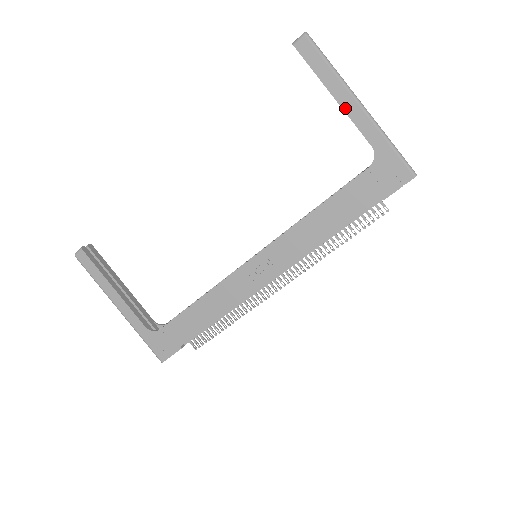
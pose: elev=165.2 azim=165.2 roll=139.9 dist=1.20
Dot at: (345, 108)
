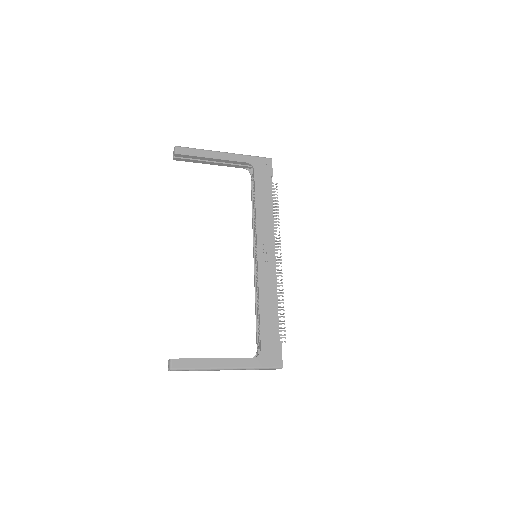
Dot at: (221, 158)
